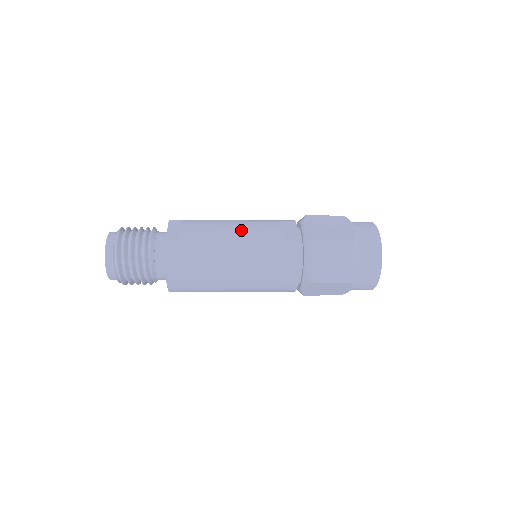
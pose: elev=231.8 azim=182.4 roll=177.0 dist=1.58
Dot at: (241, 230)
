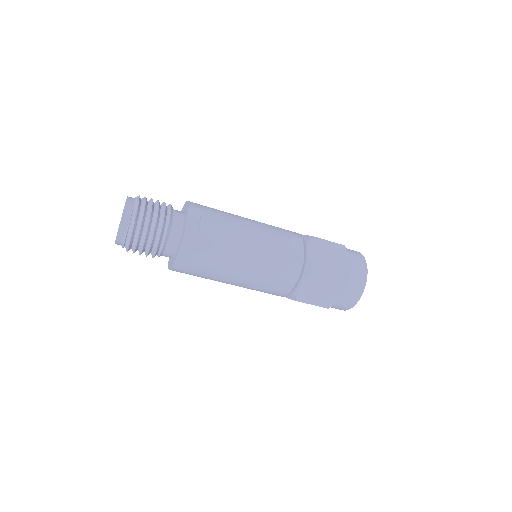
Dot at: (255, 242)
